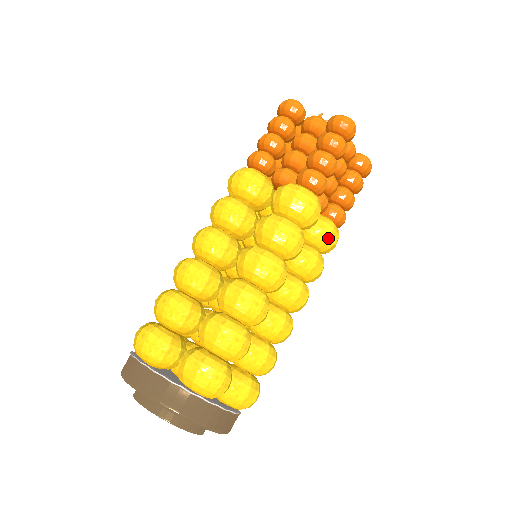
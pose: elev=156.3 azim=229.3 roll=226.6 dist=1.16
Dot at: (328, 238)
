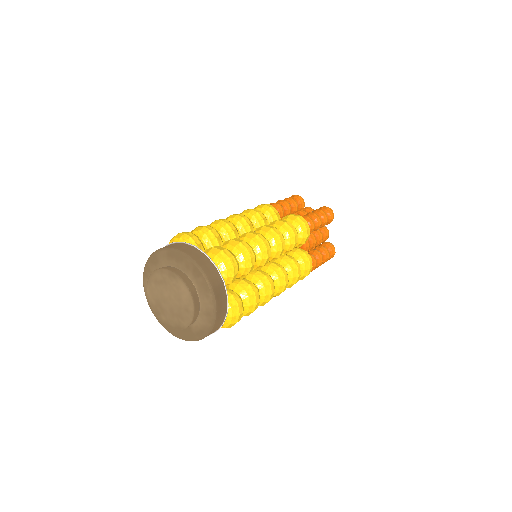
Dot at: (307, 260)
